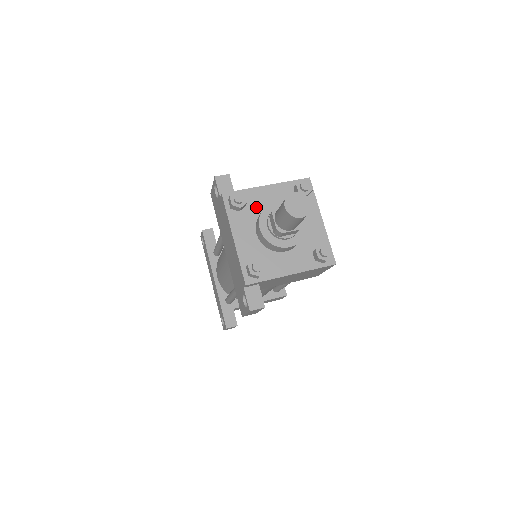
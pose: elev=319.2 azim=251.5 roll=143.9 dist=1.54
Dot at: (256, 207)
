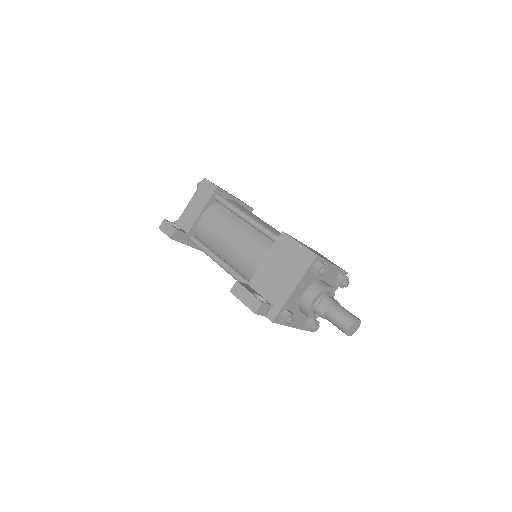
Dot at: (295, 304)
